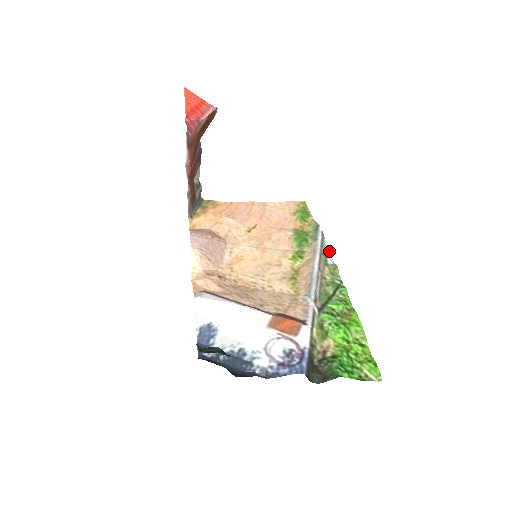
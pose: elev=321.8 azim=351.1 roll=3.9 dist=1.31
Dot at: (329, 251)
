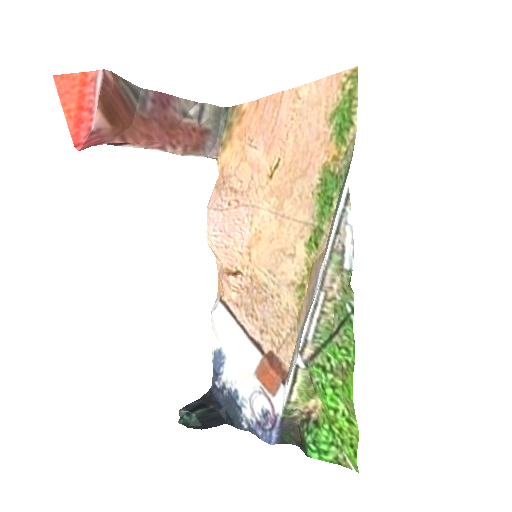
Dot at: (352, 237)
